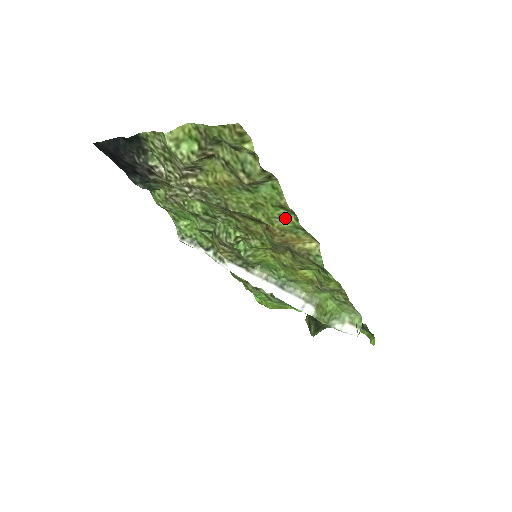
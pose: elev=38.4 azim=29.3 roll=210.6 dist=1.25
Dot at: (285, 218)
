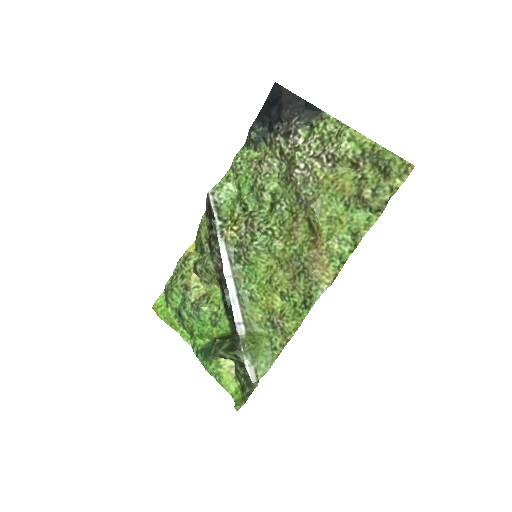
Dot at: (343, 244)
